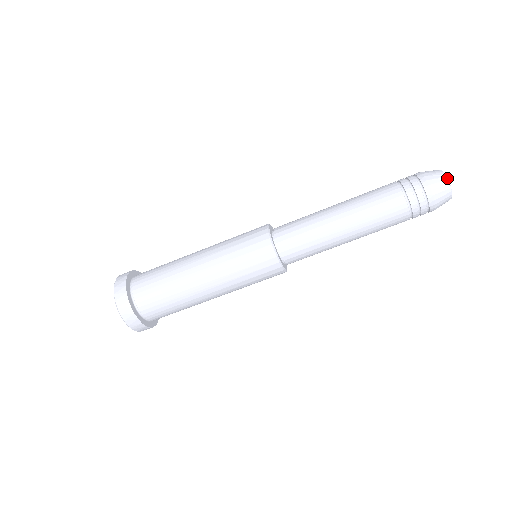
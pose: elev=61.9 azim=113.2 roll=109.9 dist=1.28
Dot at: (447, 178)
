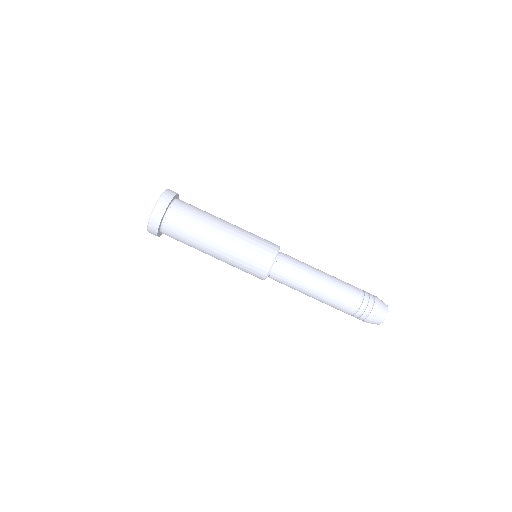
Dot at: occluded
